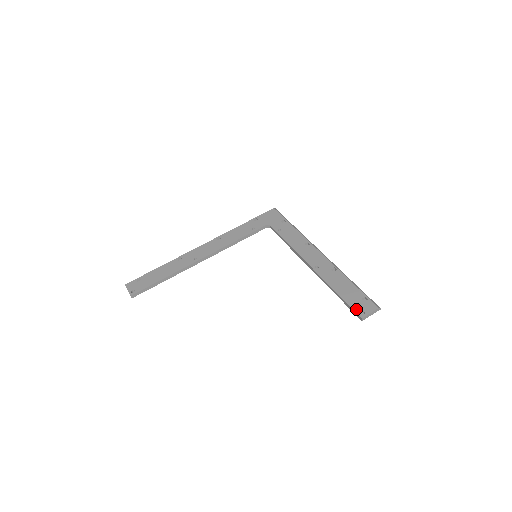
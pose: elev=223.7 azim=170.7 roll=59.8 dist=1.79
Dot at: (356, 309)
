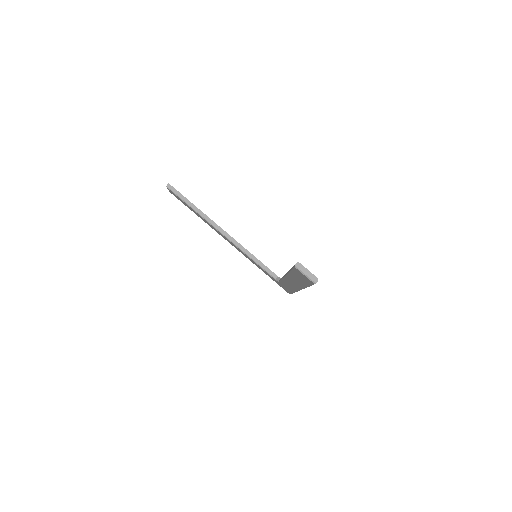
Dot at: occluded
